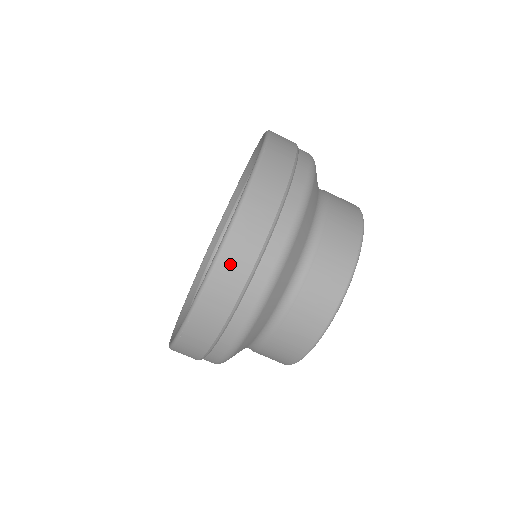
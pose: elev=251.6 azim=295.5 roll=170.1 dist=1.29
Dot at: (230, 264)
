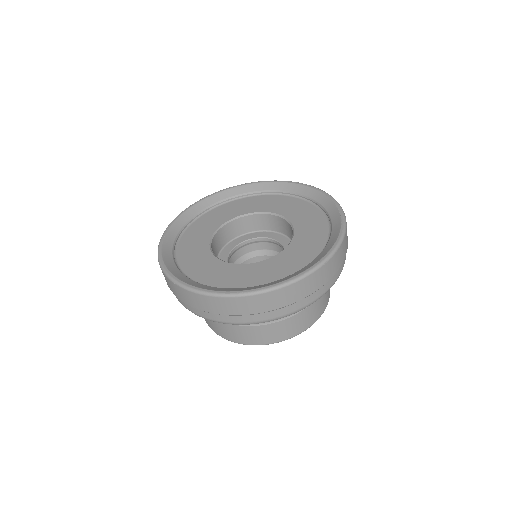
Dot at: (242, 304)
